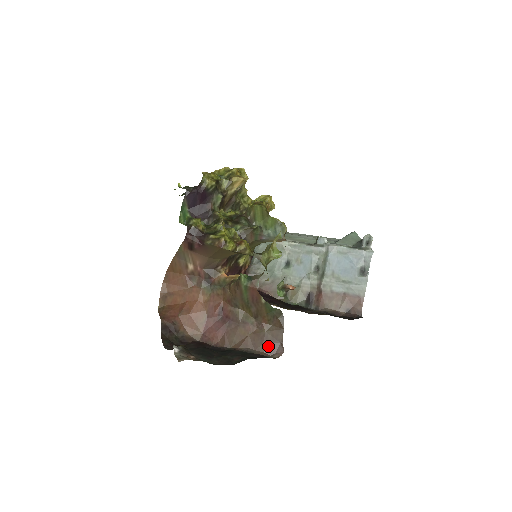
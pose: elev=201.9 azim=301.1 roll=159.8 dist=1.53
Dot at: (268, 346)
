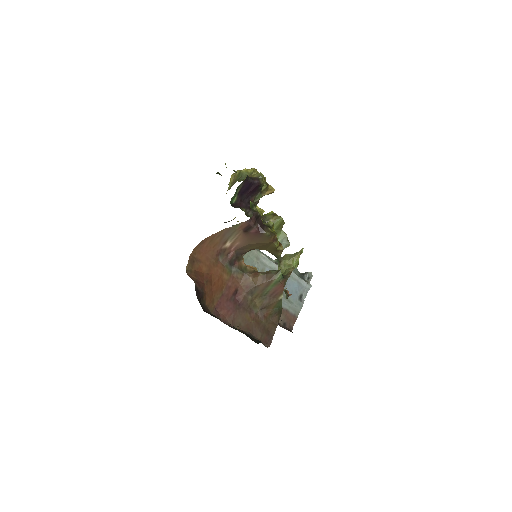
Dot at: (264, 336)
